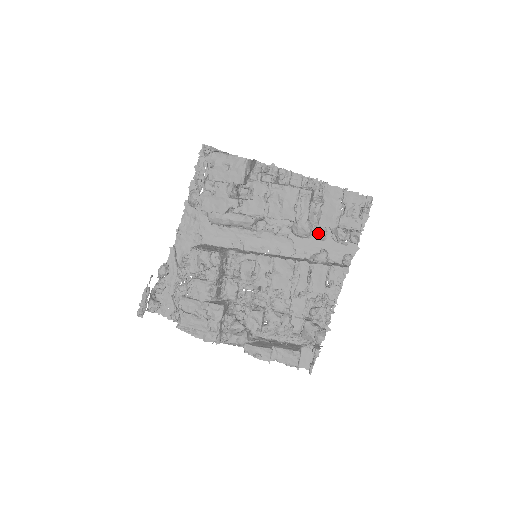
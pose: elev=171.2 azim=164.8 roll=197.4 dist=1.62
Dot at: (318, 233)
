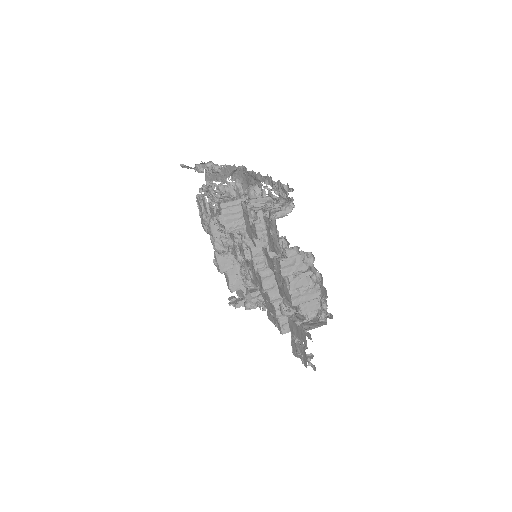
Dot at: occluded
